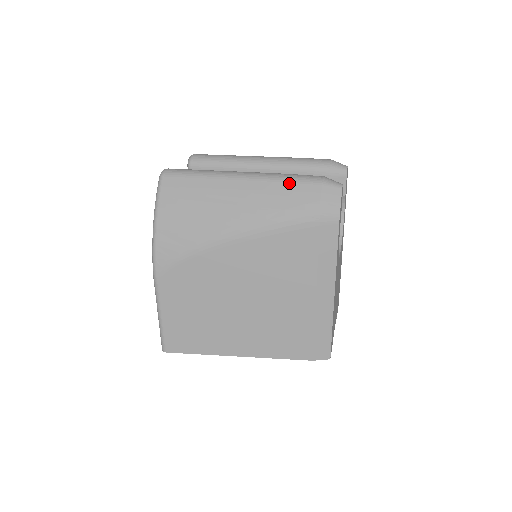
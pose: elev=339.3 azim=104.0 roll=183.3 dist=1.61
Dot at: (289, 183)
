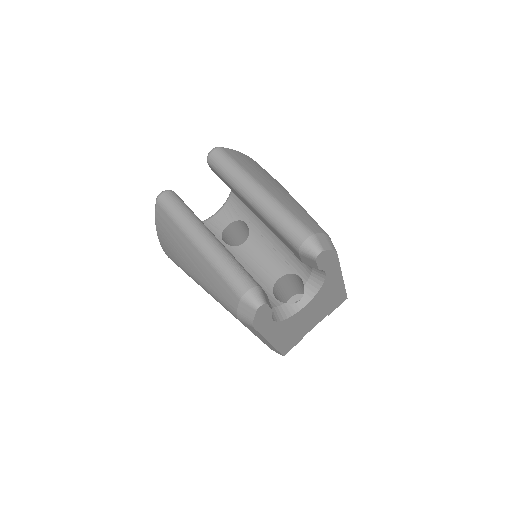
Dot at: (221, 279)
